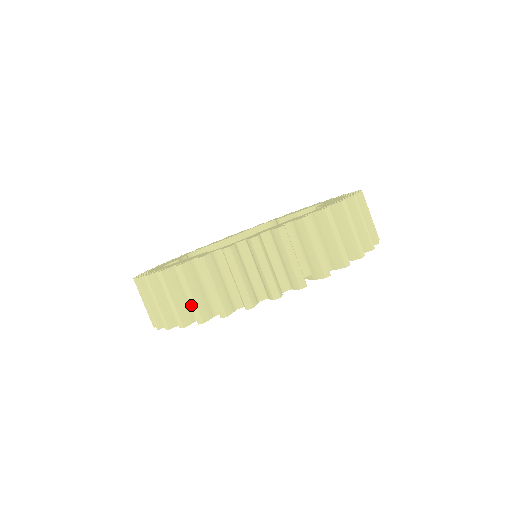
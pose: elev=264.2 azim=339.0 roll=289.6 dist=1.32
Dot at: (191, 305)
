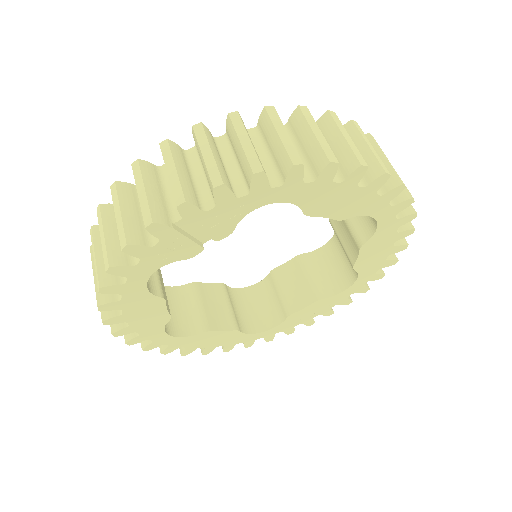
Dot at: (95, 289)
